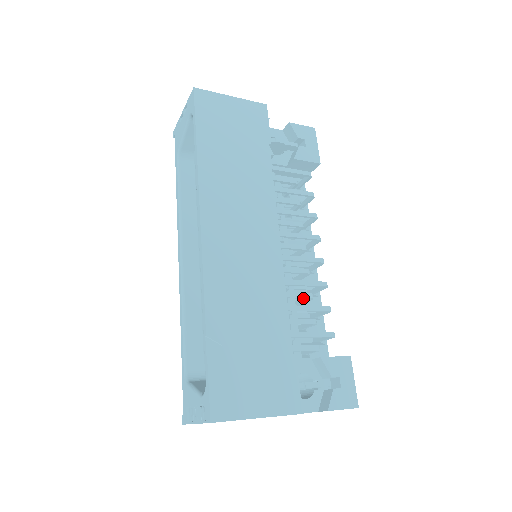
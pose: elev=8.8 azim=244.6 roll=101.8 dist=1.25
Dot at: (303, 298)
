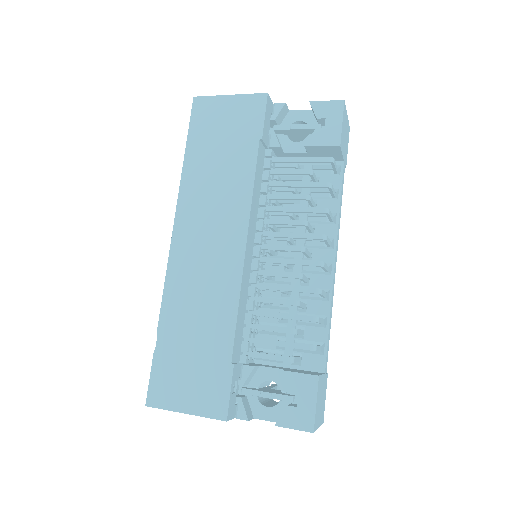
Dot at: (286, 304)
